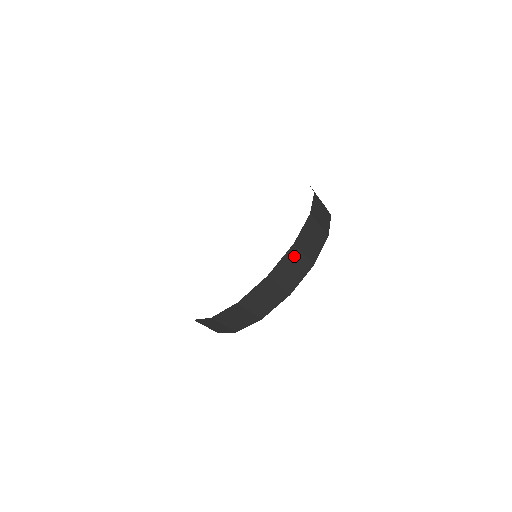
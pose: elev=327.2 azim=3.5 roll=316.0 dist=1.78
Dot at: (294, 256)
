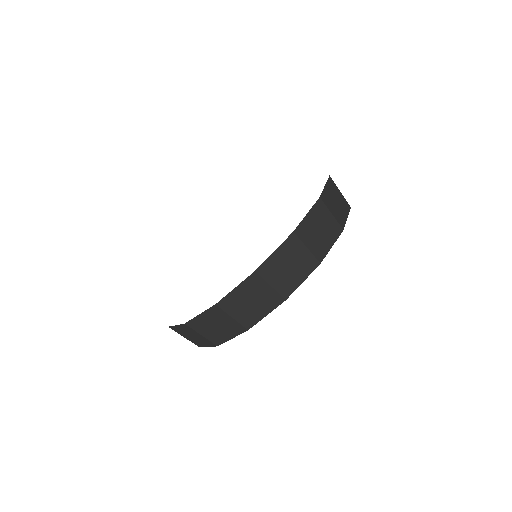
Dot at: (293, 248)
